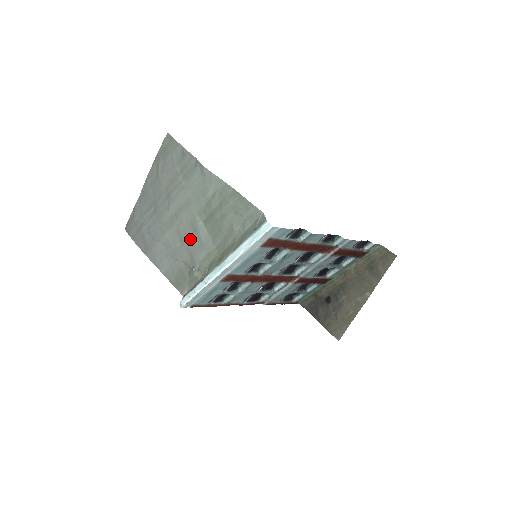
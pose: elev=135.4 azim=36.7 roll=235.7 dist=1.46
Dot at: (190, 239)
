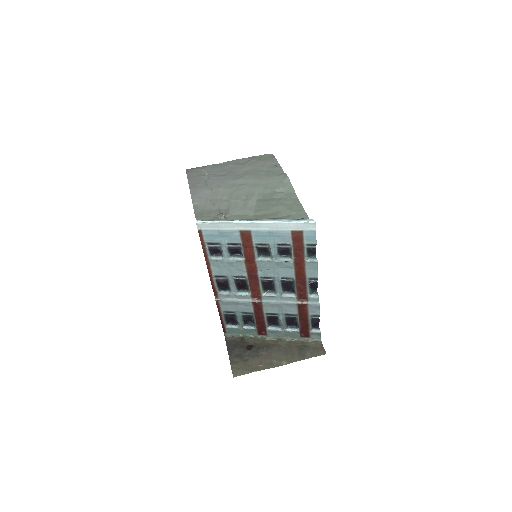
Dot at: (238, 201)
